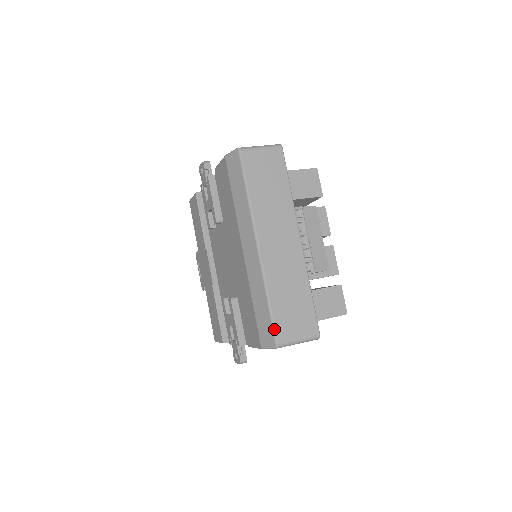
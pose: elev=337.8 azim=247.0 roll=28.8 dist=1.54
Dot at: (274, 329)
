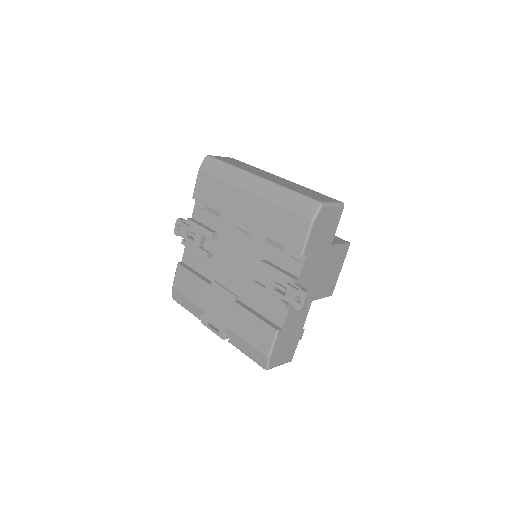
Dot at: (310, 198)
